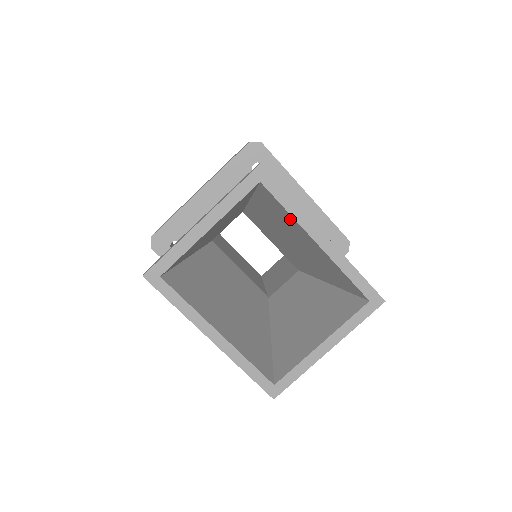
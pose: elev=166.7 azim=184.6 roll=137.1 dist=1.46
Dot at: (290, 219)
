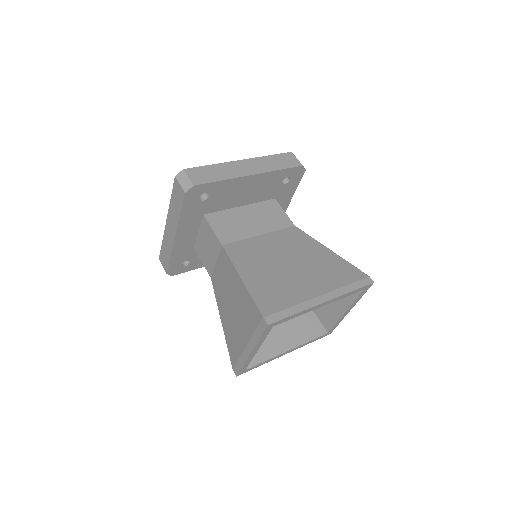
Dot at: occluded
